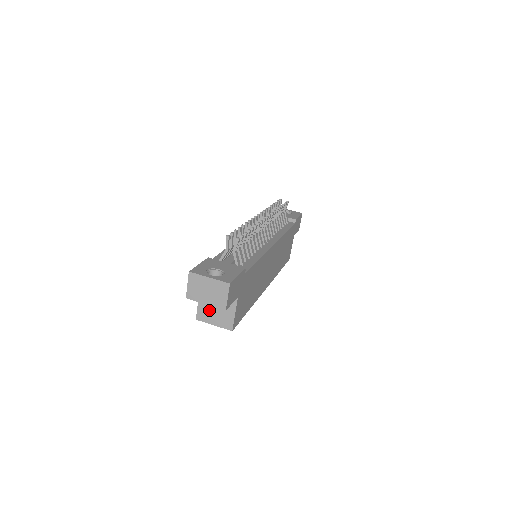
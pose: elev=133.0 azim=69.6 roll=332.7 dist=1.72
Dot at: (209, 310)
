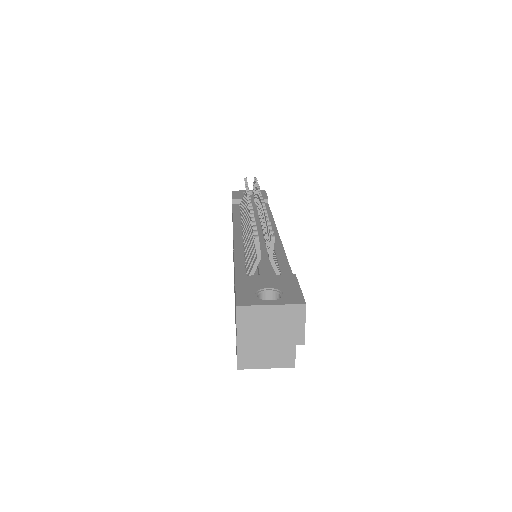
Dot at: (255, 350)
